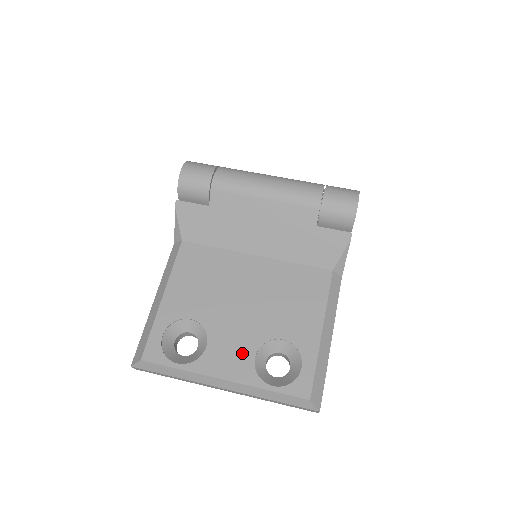
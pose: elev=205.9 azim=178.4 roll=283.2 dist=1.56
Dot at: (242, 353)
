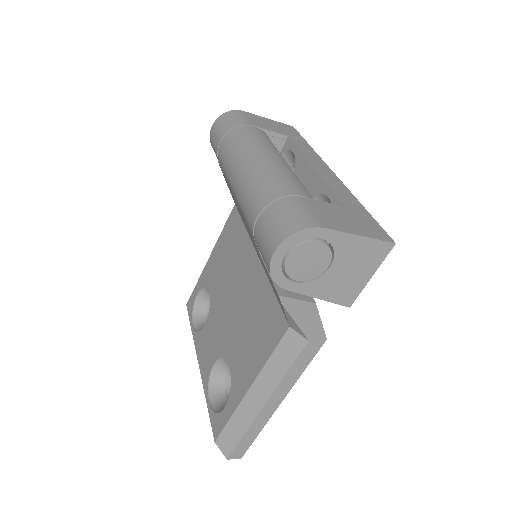
Dot at: (211, 352)
